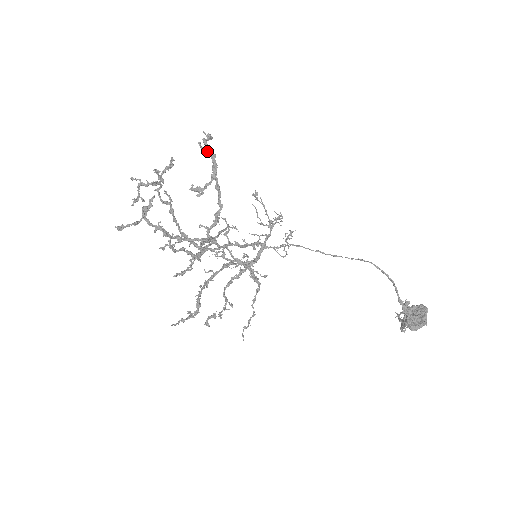
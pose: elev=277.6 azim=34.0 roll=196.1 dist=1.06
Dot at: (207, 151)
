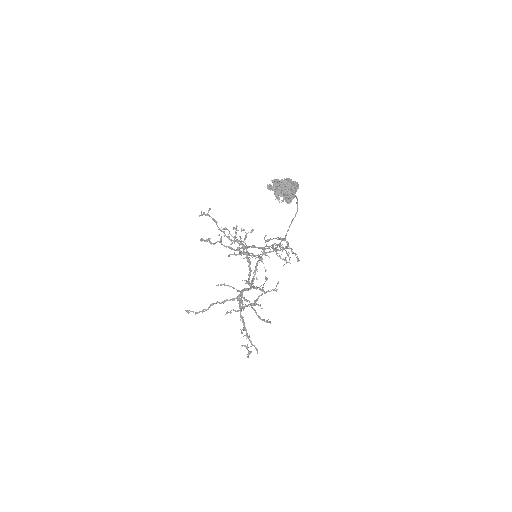
Dot at: (287, 243)
